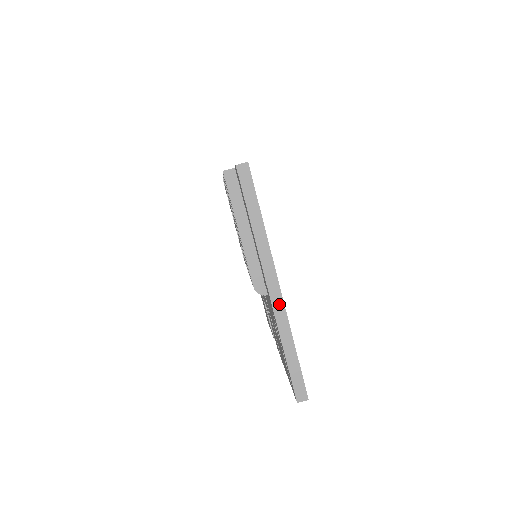
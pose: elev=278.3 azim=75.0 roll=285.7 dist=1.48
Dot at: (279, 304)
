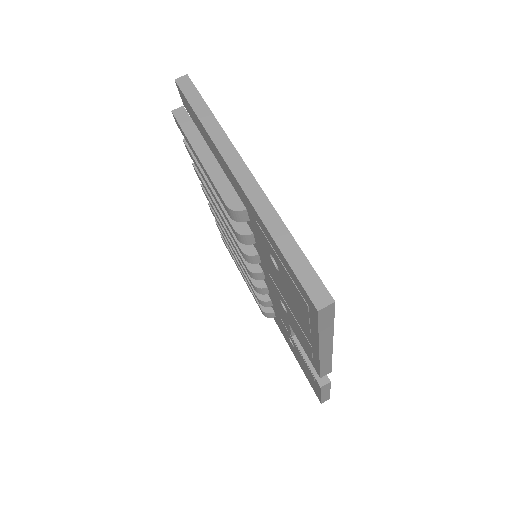
Dot at: (252, 187)
